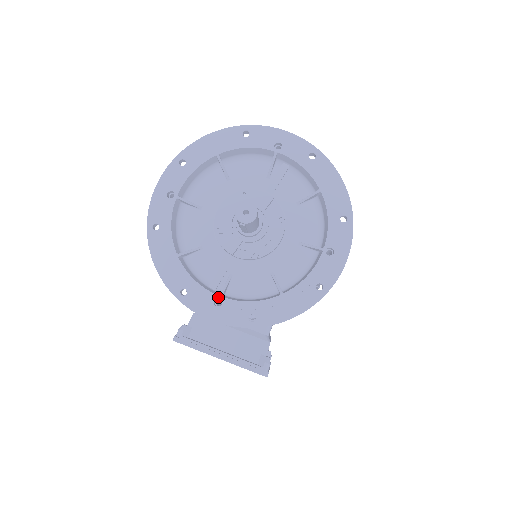
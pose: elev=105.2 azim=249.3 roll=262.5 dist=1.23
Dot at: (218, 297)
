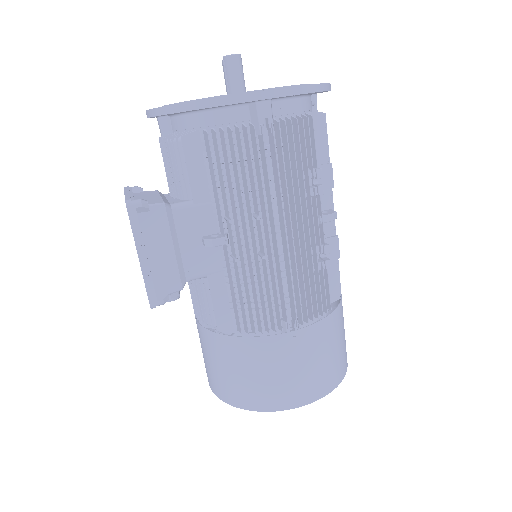
Dot at: occluded
